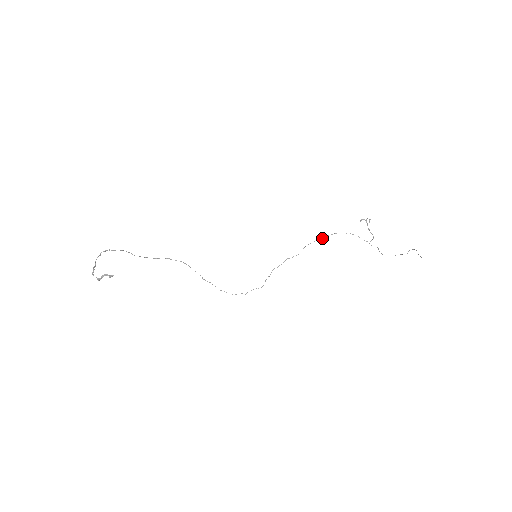
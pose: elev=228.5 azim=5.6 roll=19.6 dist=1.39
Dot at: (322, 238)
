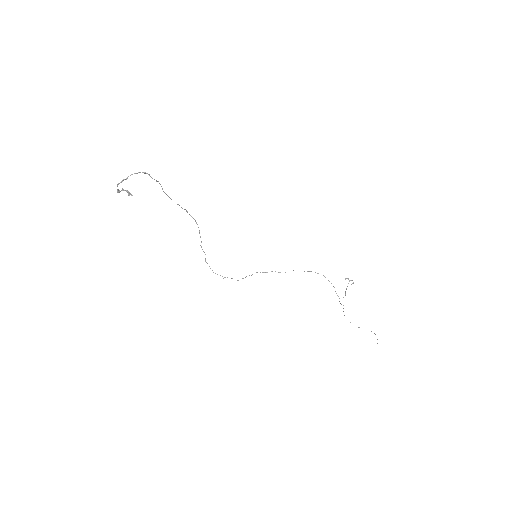
Dot at: (309, 271)
